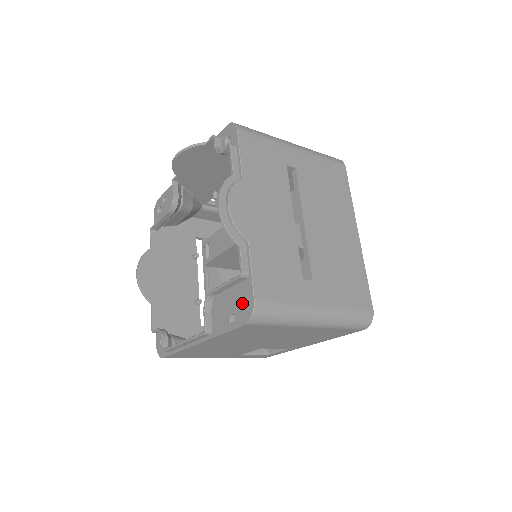
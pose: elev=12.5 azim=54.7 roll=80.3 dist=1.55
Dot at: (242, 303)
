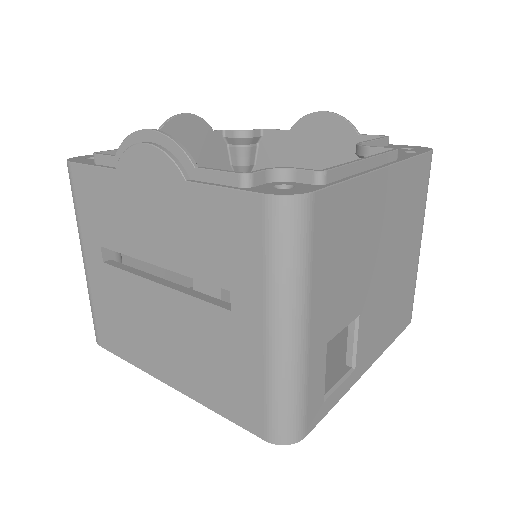
Dot at: occluded
